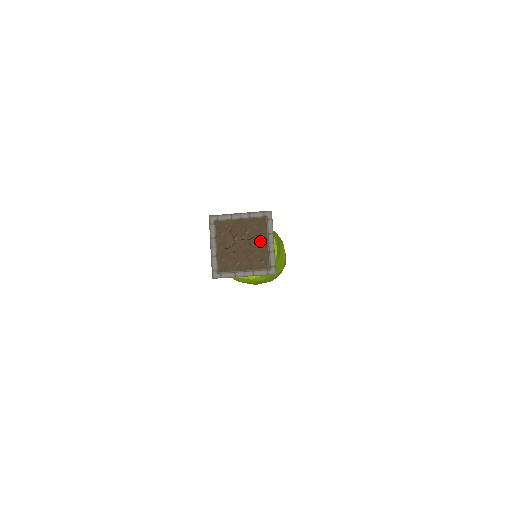
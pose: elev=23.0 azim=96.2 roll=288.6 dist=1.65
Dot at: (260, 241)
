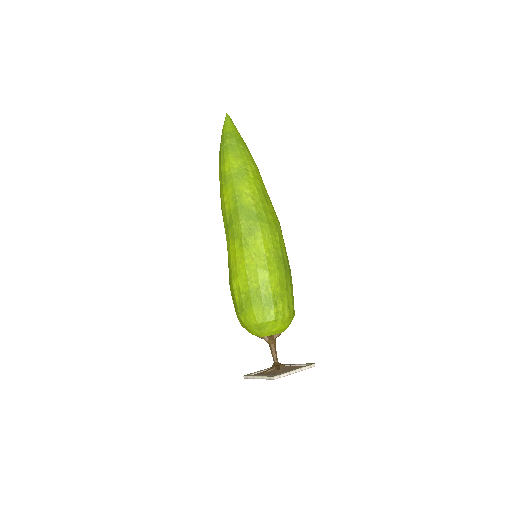
Dot at: occluded
